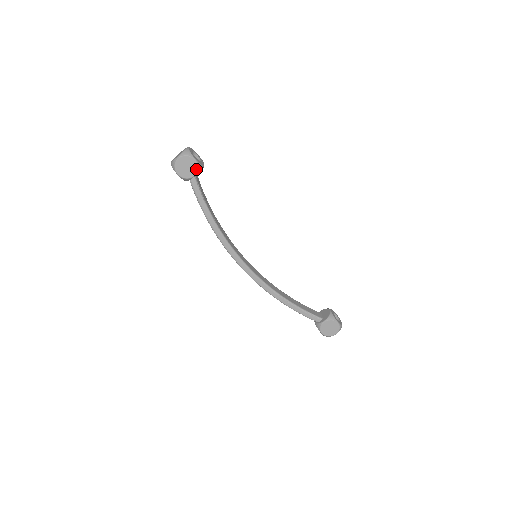
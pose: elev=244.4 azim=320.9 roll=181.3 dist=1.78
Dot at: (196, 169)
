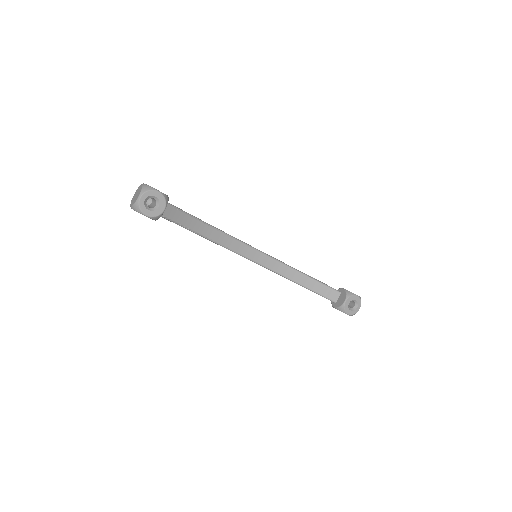
Dot at: (153, 219)
